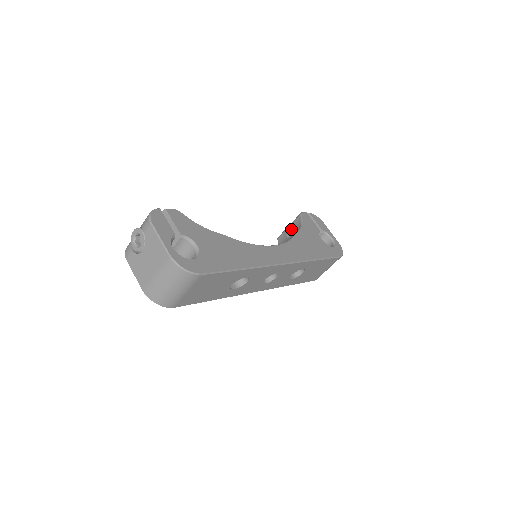
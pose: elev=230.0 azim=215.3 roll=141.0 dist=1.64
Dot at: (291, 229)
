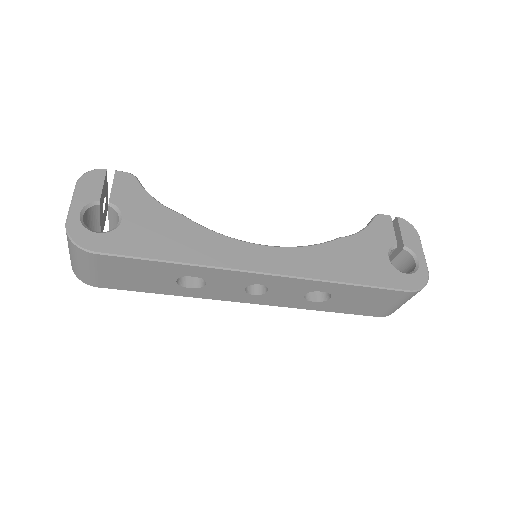
Dot at: occluded
